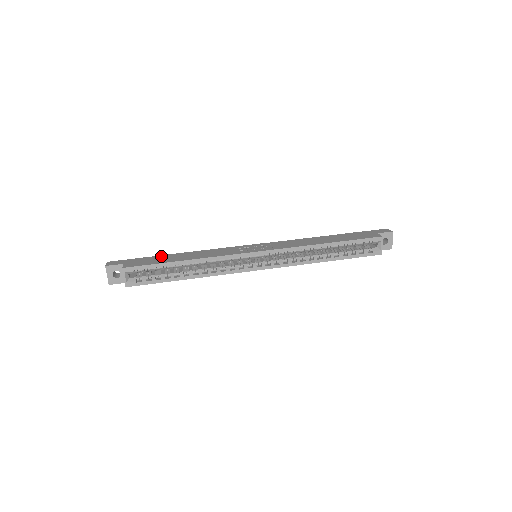
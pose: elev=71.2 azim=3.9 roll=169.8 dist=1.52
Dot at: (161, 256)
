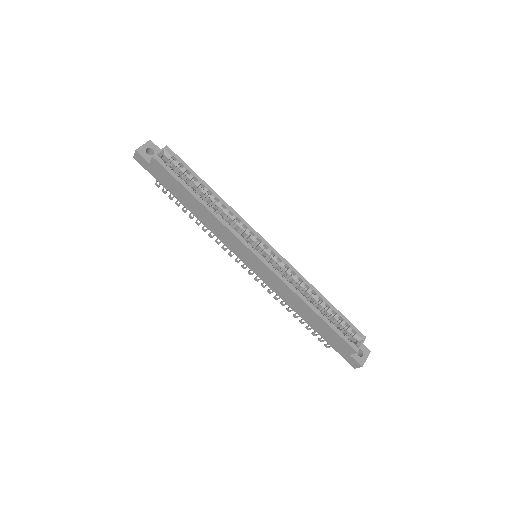
Dot at: occluded
